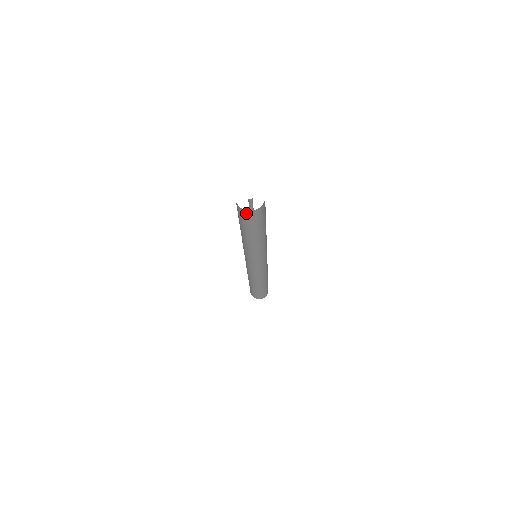
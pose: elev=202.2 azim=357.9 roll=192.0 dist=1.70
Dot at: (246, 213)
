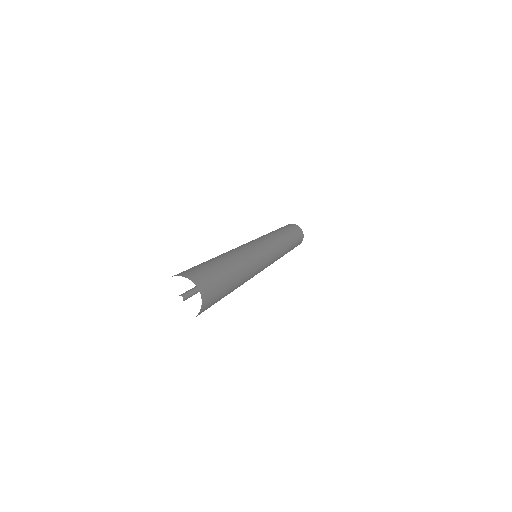
Dot at: occluded
